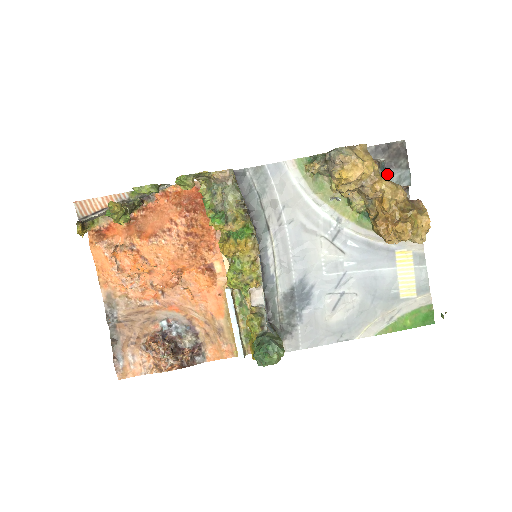
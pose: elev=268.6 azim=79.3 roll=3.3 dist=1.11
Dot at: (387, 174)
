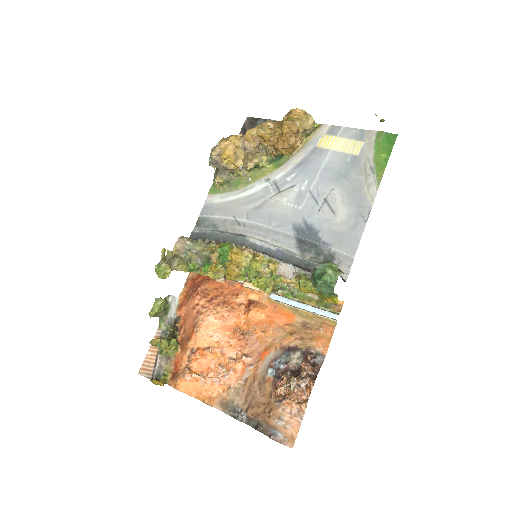
Dot at: occluded
